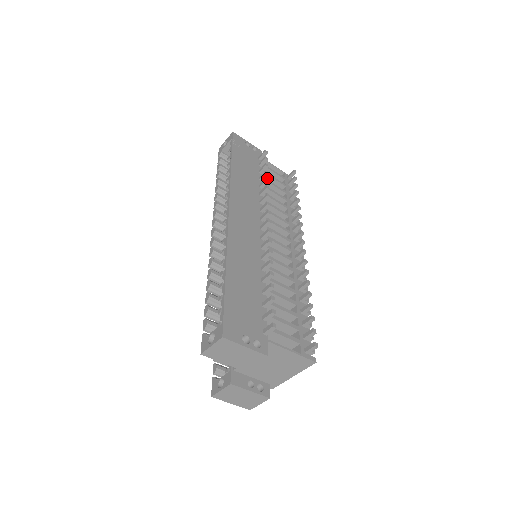
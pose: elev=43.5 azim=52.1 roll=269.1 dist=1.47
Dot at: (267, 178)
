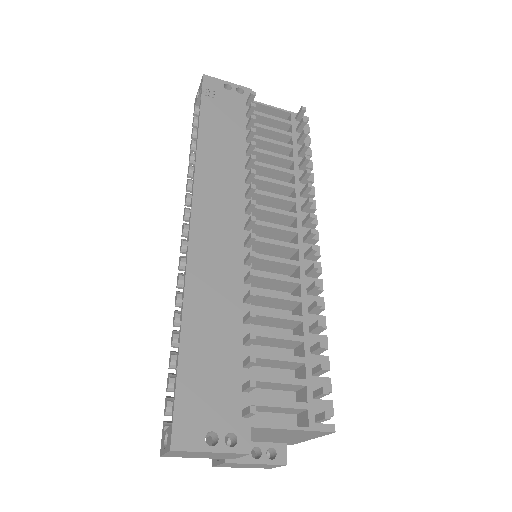
Dot at: (253, 141)
